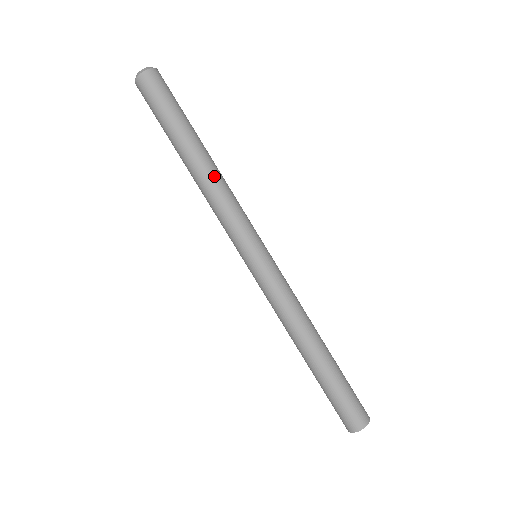
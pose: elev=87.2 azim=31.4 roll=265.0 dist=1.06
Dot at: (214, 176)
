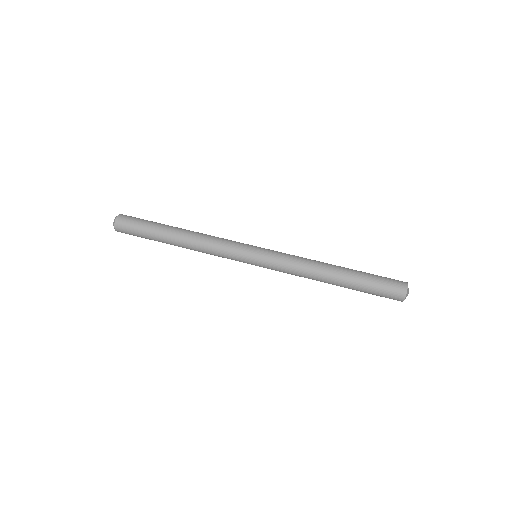
Dot at: (196, 234)
